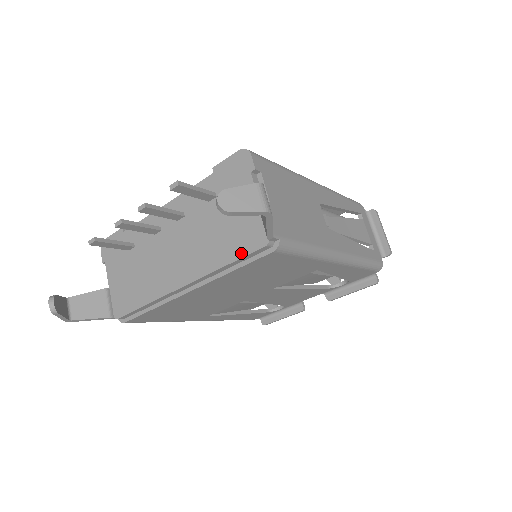
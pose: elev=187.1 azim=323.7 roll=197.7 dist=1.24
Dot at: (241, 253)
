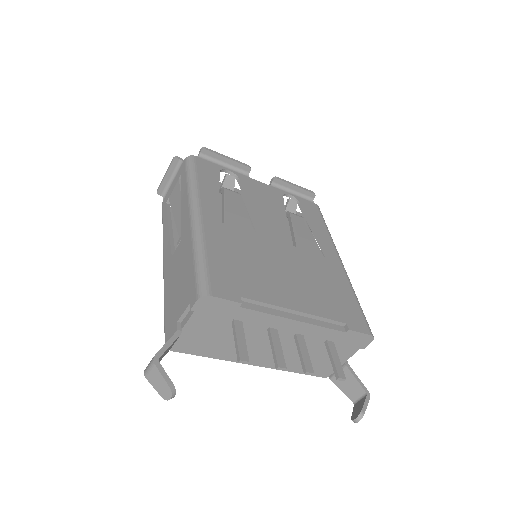
Dot at: occluded
